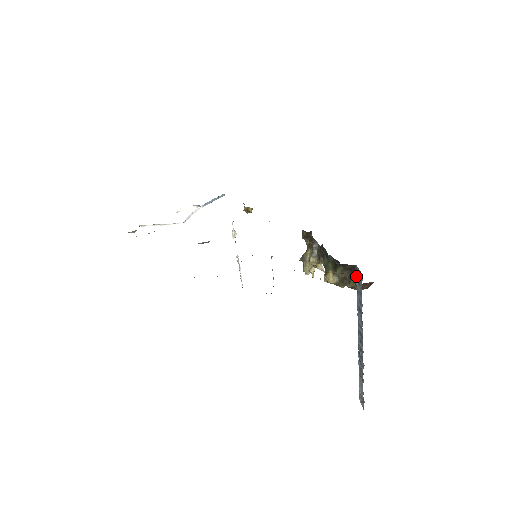
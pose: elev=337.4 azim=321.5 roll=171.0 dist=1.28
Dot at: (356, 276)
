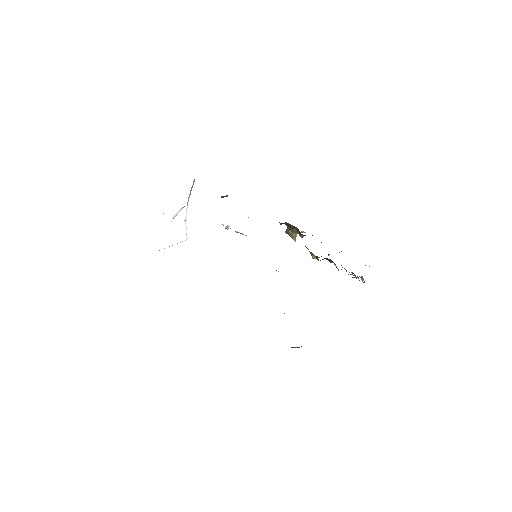
Dot at: (333, 262)
